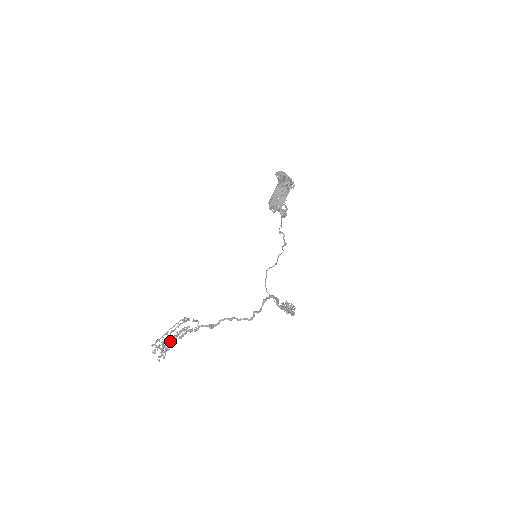
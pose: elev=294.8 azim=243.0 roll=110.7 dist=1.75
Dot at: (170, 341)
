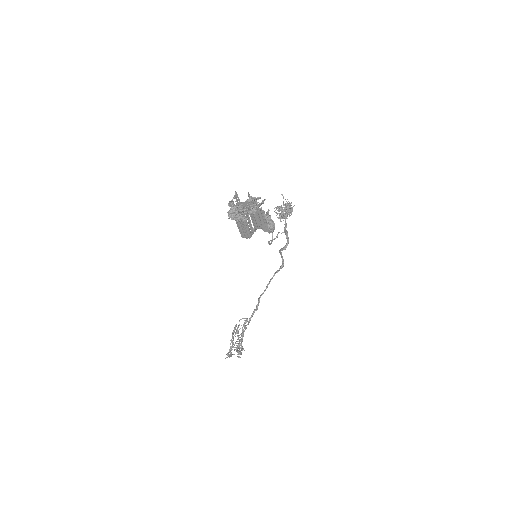
Dot at: occluded
